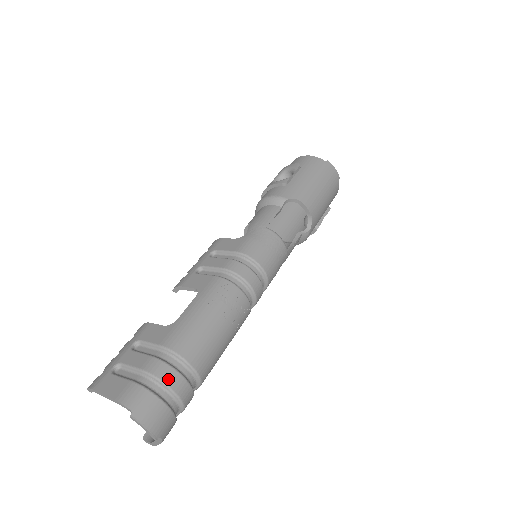
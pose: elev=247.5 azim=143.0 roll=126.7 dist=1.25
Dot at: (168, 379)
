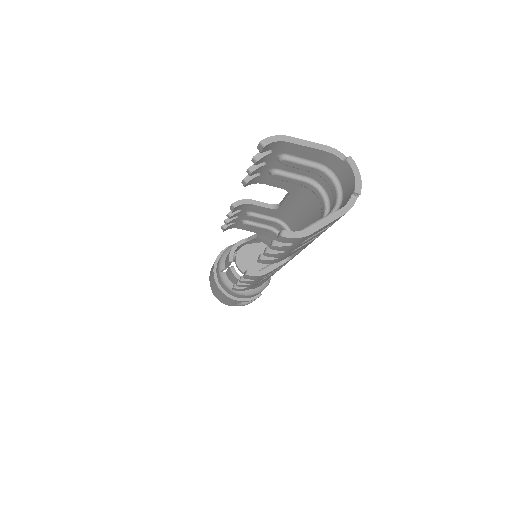
Dot at: occluded
